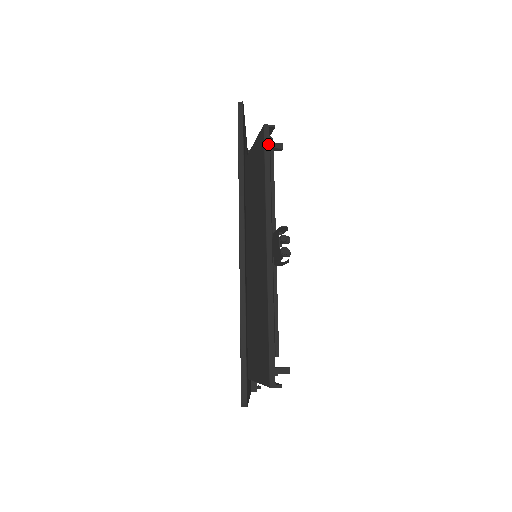
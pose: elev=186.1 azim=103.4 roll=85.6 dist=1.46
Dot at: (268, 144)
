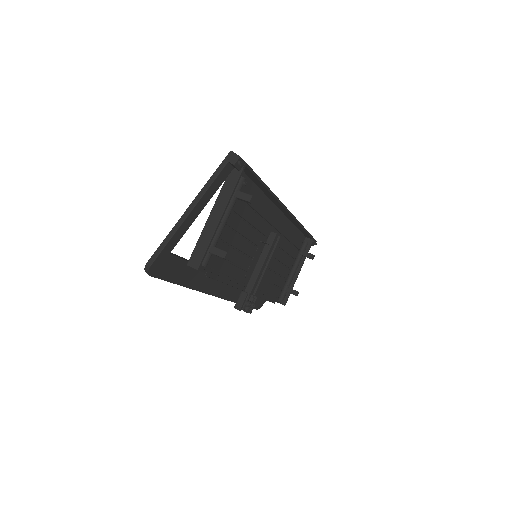
Dot at: (201, 271)
